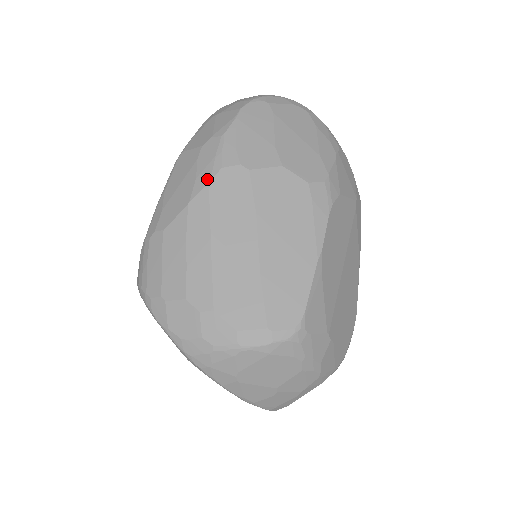
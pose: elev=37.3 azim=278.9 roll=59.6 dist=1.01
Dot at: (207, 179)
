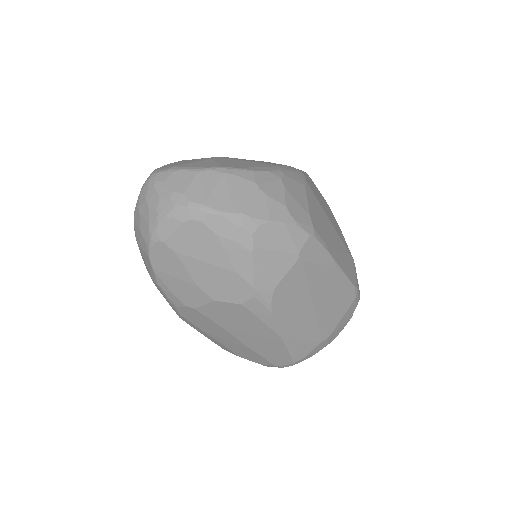
Dot at: (176, 311)
